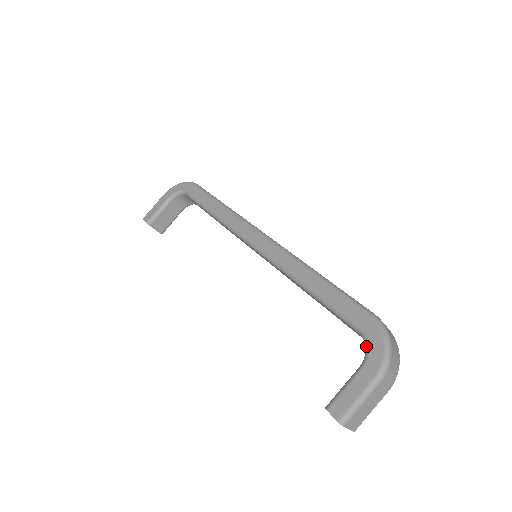
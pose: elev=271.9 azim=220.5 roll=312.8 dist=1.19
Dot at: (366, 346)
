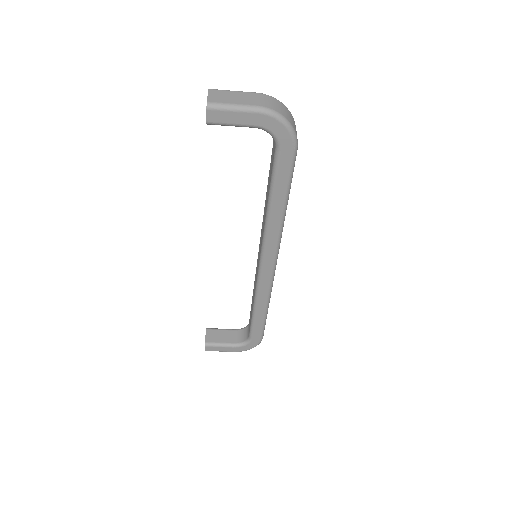
Dot at: (245, 344)
